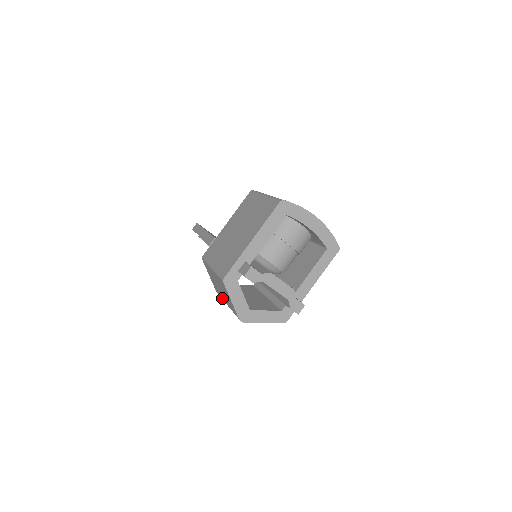
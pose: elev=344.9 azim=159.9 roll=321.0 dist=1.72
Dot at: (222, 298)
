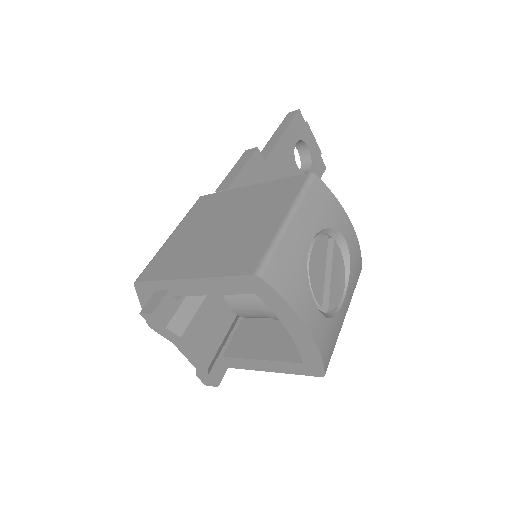
Dot at: occluded
